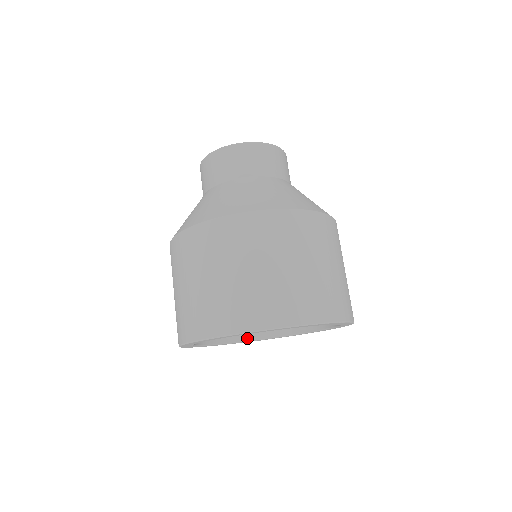
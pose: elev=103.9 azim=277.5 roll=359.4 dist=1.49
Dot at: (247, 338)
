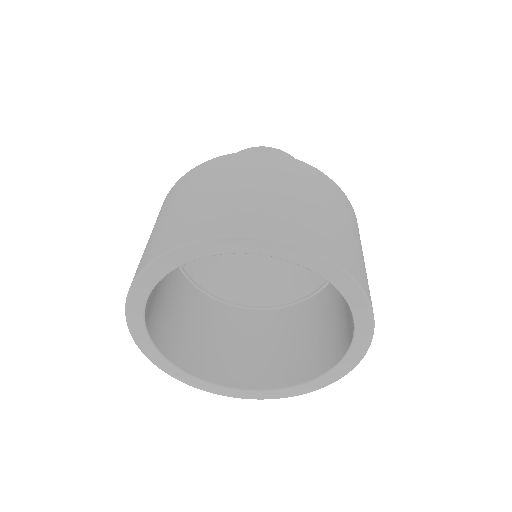
Dot at: (224, 382)
